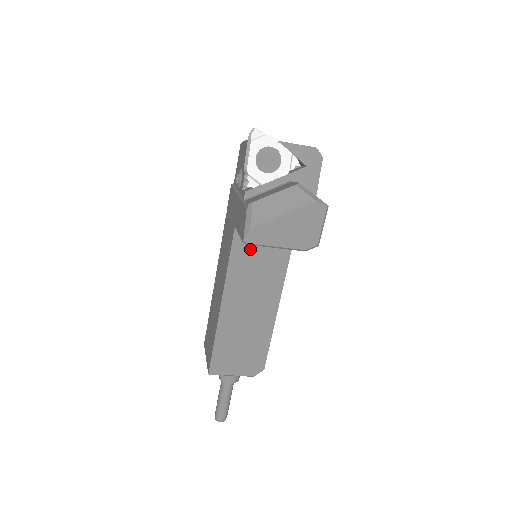
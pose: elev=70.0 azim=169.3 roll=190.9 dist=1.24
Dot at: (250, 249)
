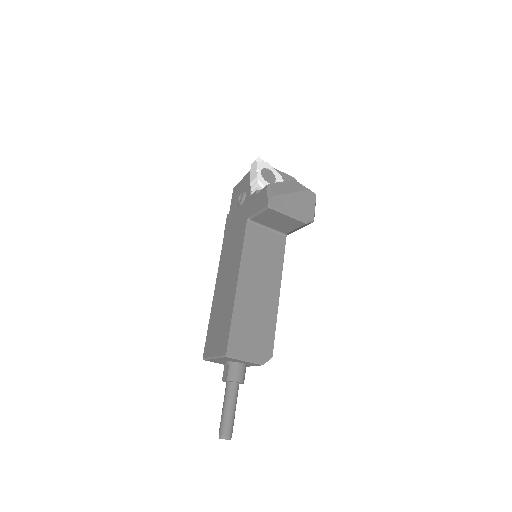
Dot at: (258, 239)
